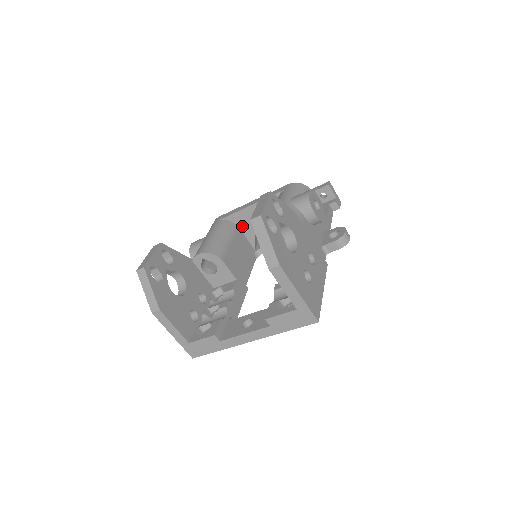
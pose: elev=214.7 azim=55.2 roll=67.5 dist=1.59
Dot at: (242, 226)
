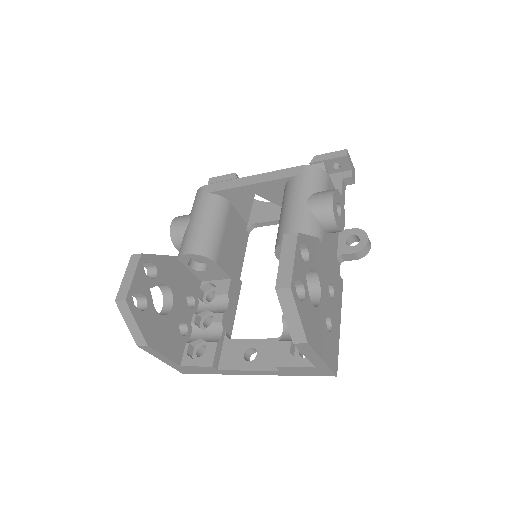
Dot at: (235, 202)
